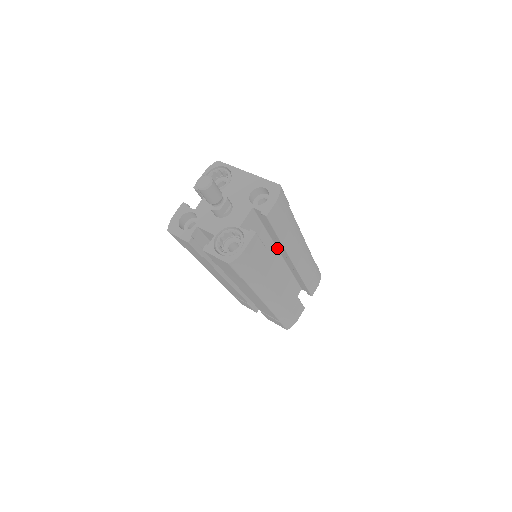
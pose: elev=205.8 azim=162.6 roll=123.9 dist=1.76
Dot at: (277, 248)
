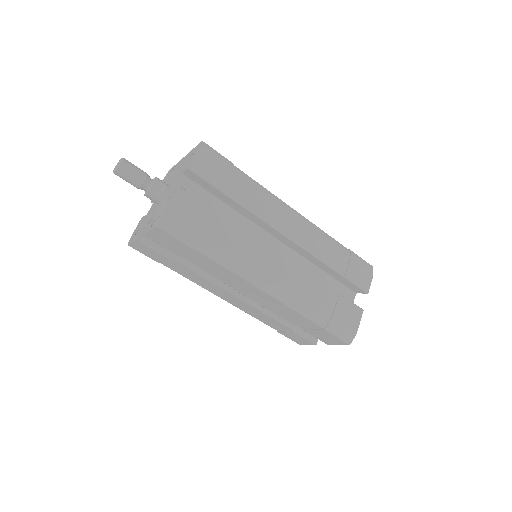
Dot at: (261, 228)
